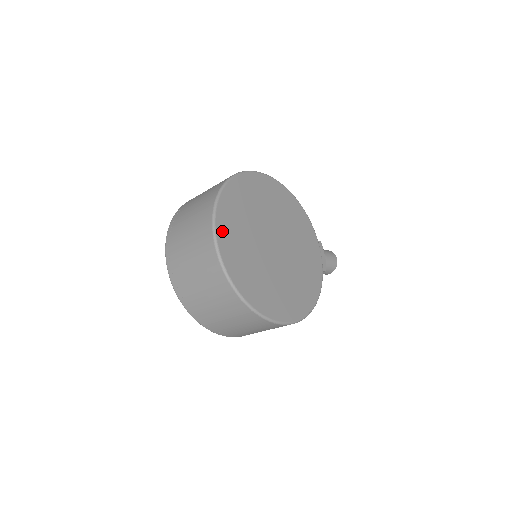
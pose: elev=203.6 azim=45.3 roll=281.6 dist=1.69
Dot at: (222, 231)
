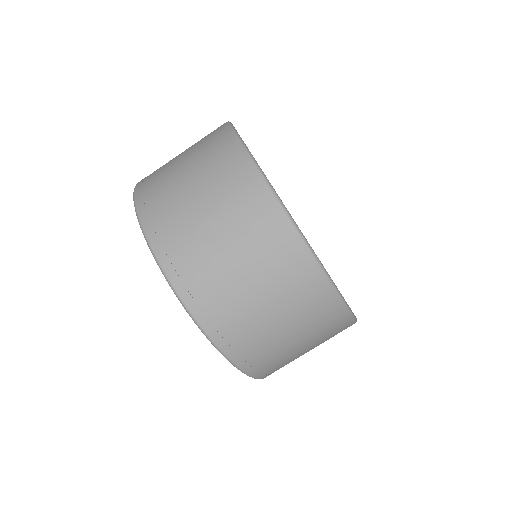
Dot at: occluded
